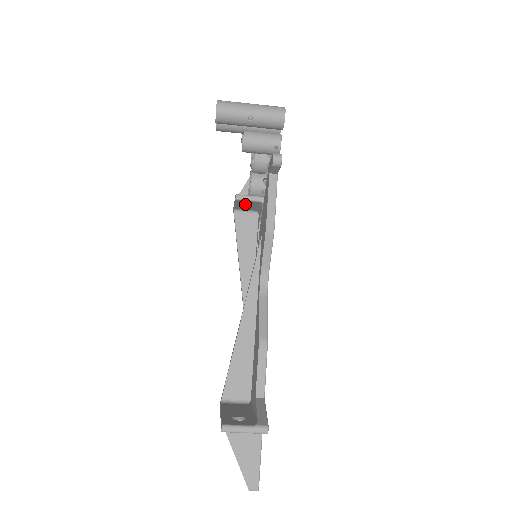
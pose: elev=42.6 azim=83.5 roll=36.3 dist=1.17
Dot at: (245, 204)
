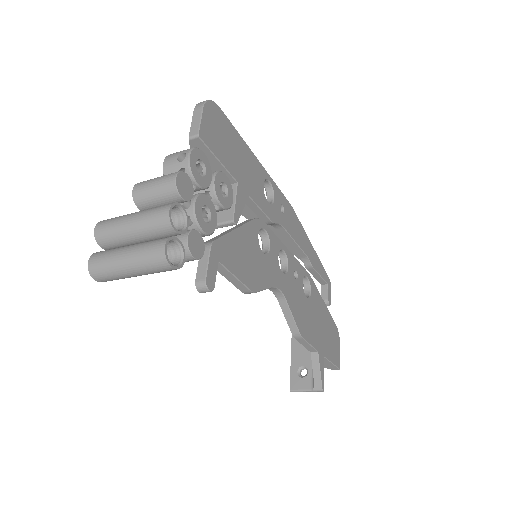
Dot at: occluded
